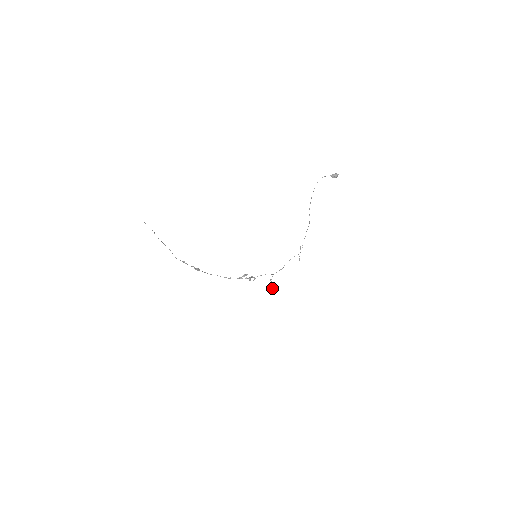
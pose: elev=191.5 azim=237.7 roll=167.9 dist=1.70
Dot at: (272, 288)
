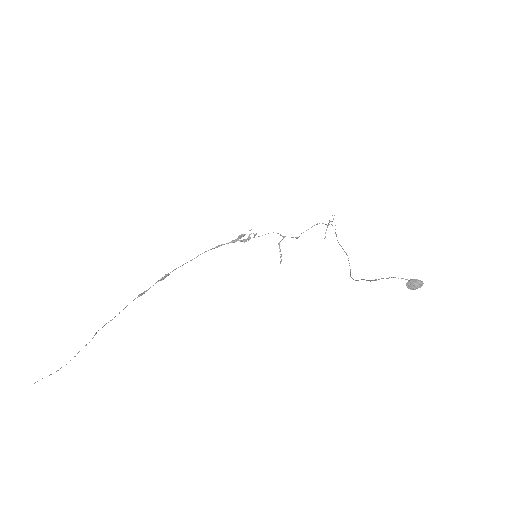
Dot at: (280, 257)
